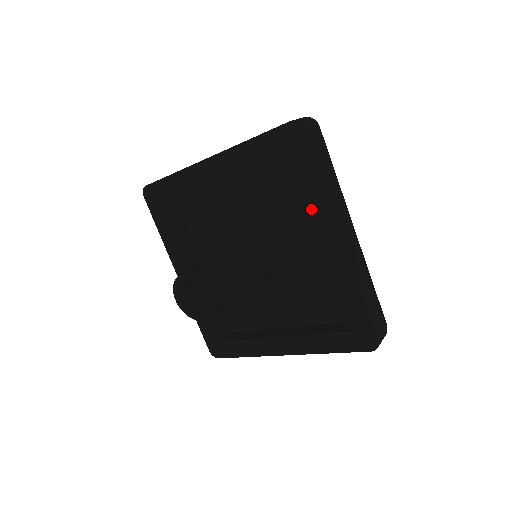
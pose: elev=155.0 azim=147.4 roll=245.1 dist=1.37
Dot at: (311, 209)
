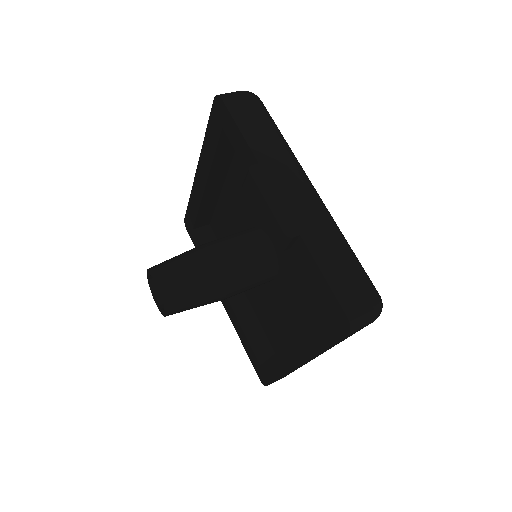
Dot at: occluded
